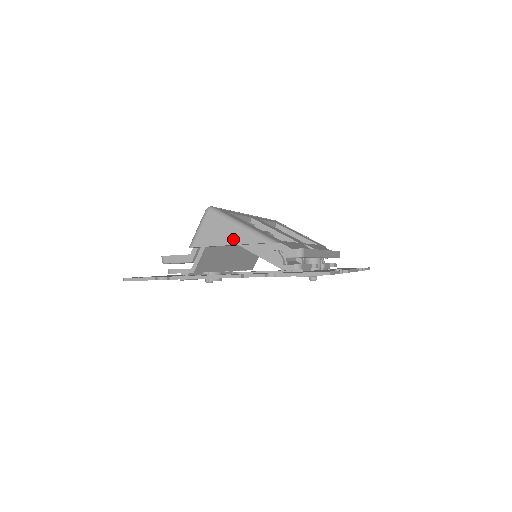
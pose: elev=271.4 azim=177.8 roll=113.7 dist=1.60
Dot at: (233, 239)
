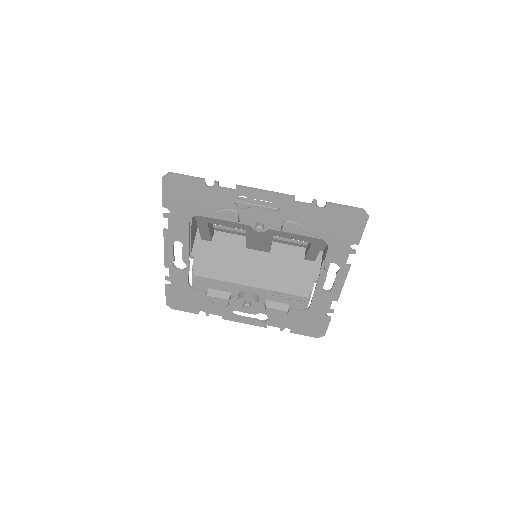
Dot at: occluded
